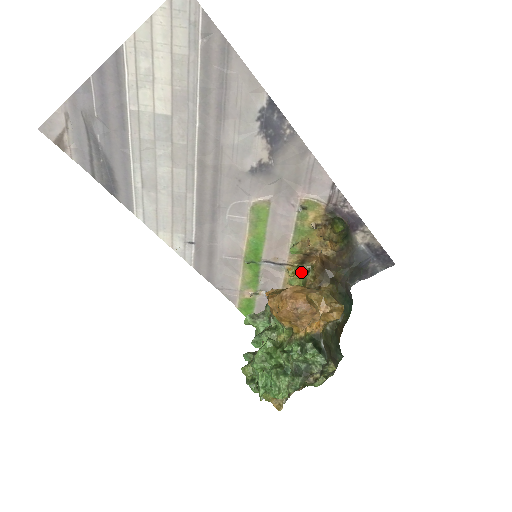
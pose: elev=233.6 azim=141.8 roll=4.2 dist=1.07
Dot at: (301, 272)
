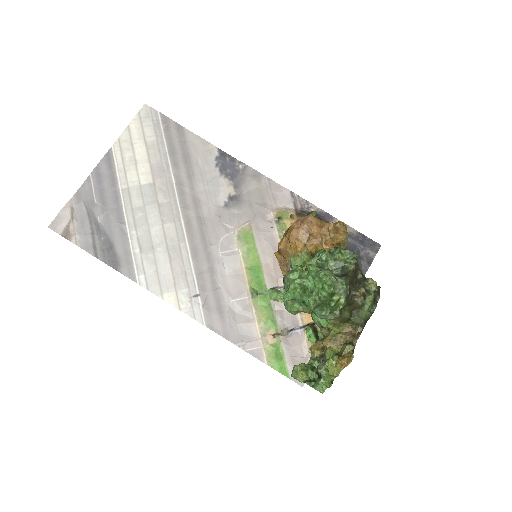
Dot at: occluded
